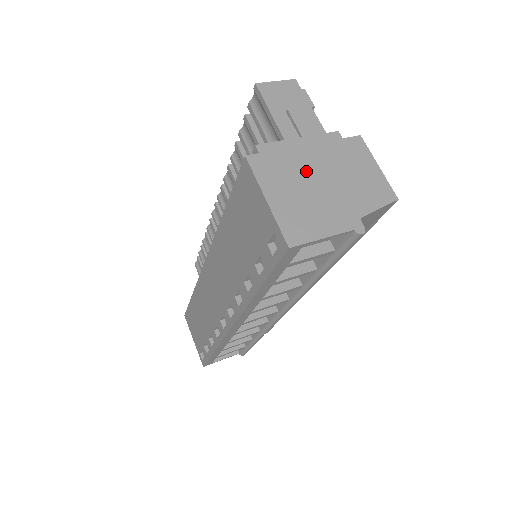
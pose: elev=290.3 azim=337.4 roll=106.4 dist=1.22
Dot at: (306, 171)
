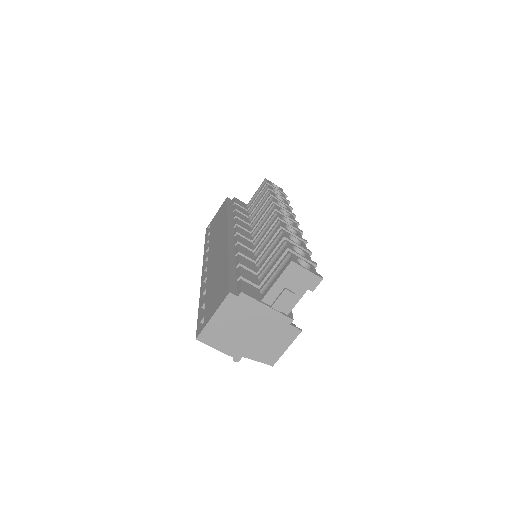
Dot at: (248, 322)
